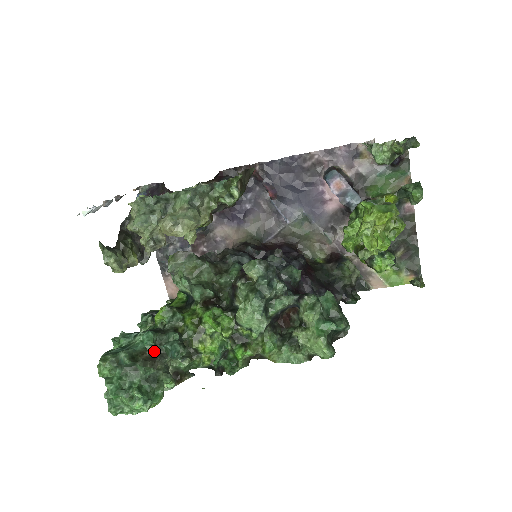
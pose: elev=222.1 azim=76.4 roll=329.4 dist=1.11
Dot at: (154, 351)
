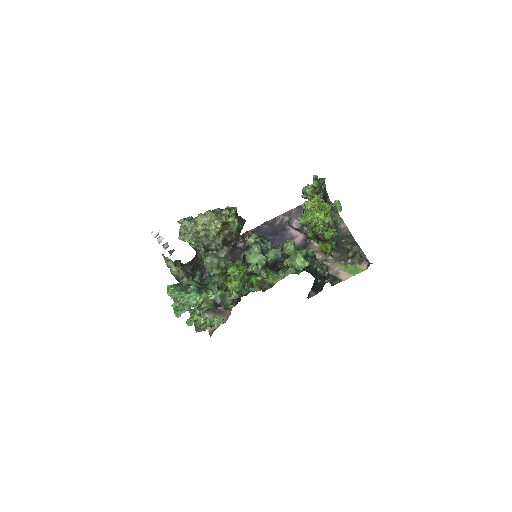
Dot at: occluded
